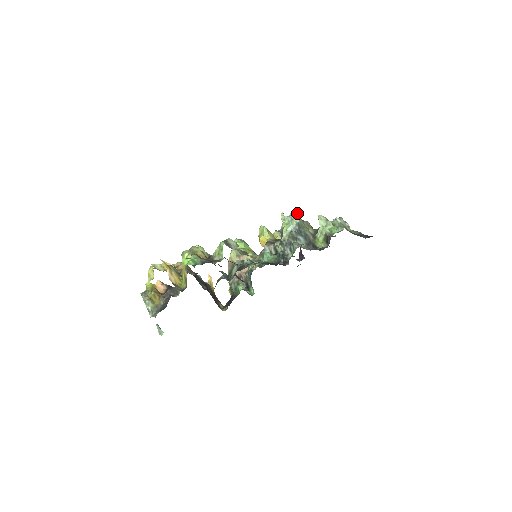
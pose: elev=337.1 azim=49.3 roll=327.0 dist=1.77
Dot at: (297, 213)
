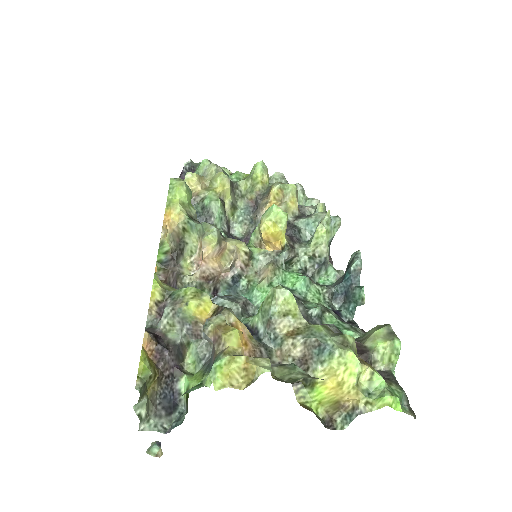
Dot at: occluded
